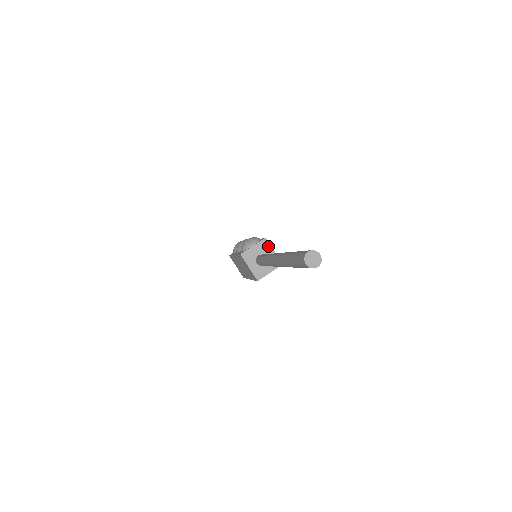
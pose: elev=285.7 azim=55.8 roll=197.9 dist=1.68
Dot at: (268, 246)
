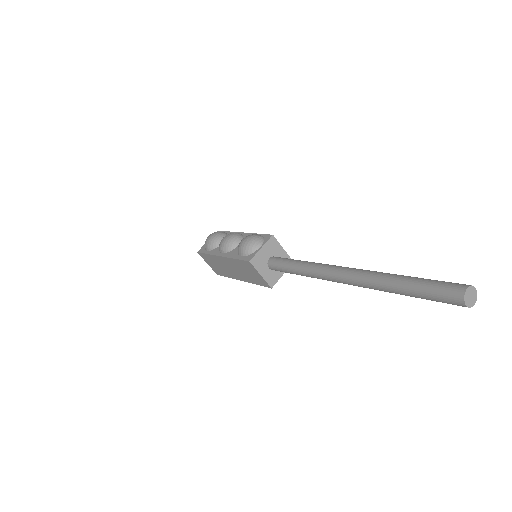
Dot at: (276, 244)
